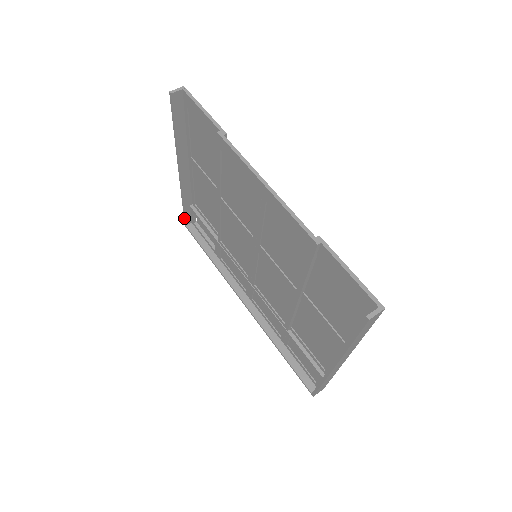
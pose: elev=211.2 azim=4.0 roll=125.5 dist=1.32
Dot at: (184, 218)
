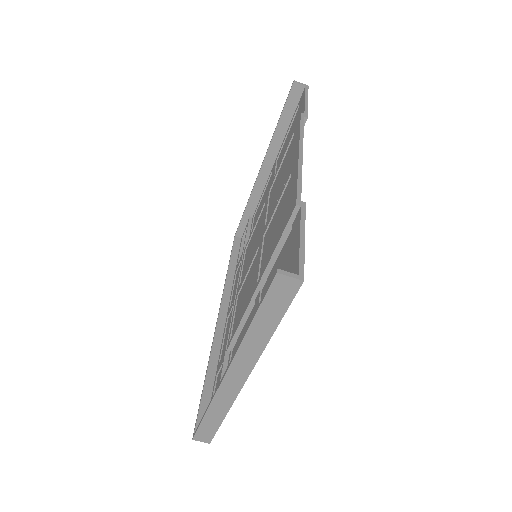
Dot at: (238, 226)
